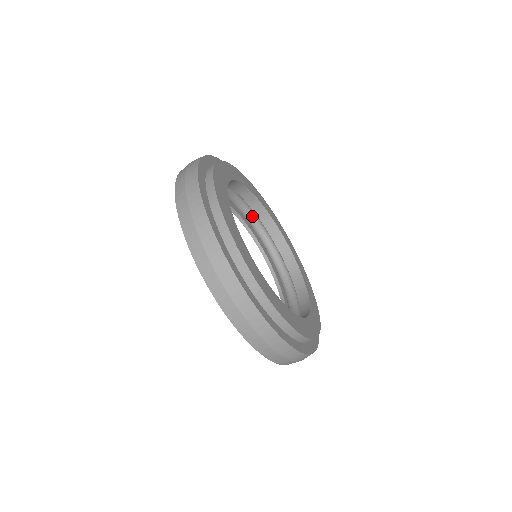
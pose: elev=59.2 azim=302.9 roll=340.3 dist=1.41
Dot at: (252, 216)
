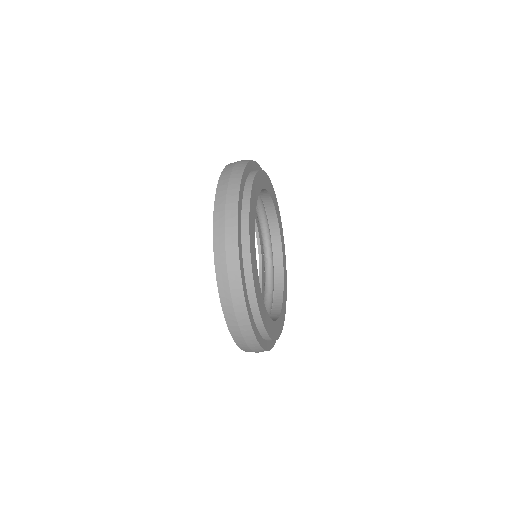
Dot at: occluded
